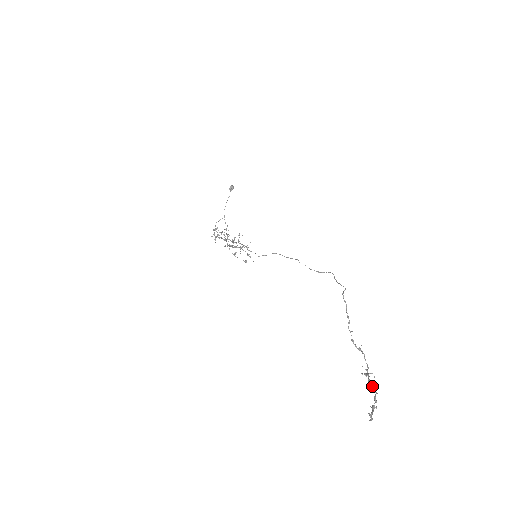
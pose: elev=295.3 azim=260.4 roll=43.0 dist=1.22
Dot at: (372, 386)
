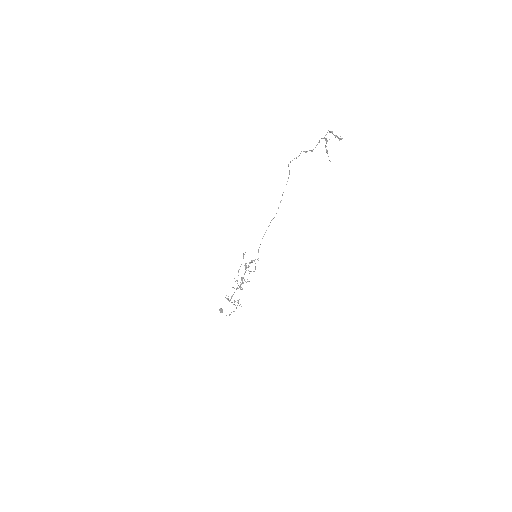
Dot at: (325, 135)
